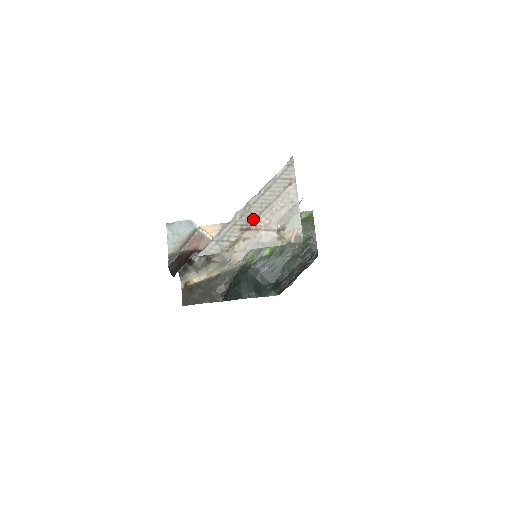
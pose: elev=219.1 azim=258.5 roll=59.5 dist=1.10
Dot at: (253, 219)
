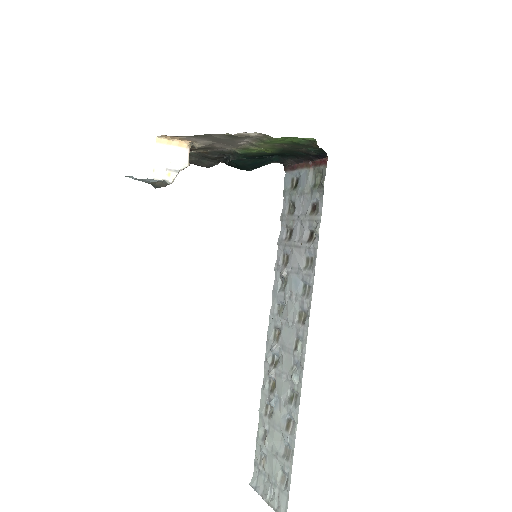
Dot at: occluded
